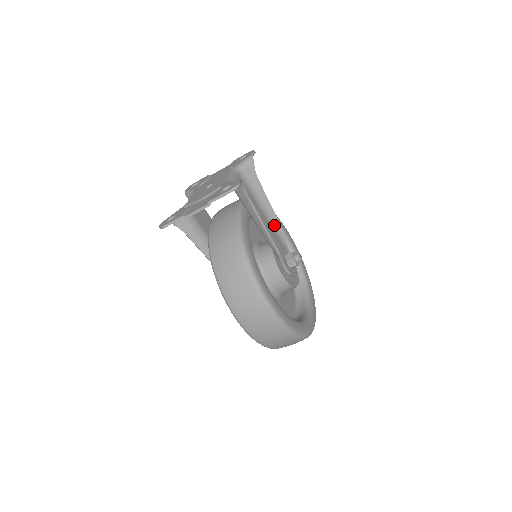
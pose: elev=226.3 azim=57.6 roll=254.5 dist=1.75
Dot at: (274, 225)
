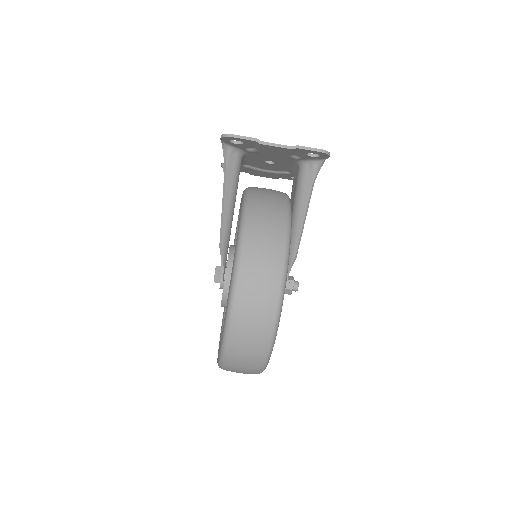
Dot at: occluded
